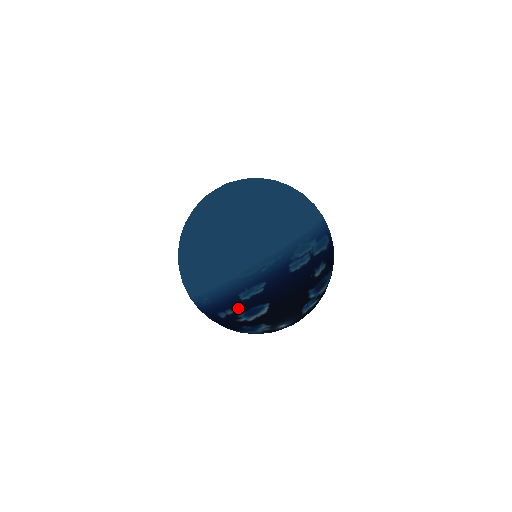
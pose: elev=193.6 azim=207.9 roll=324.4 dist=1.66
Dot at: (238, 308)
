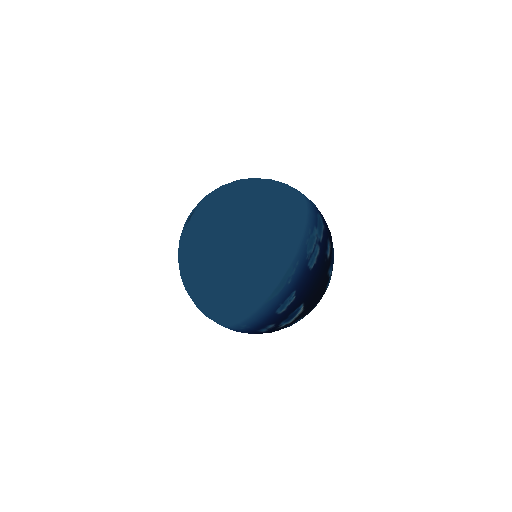
Dot at: (278, 321)
